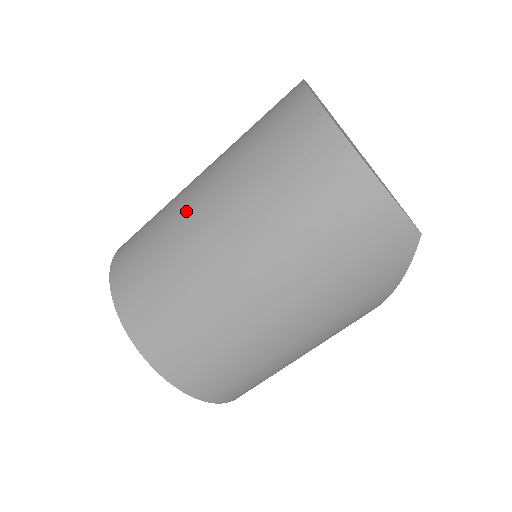
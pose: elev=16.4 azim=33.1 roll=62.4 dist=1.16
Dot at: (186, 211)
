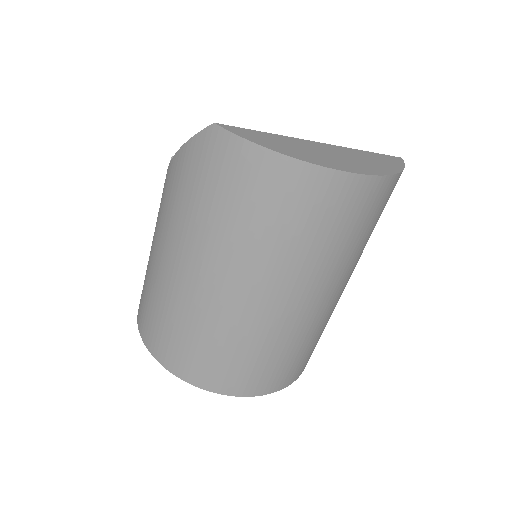
Dot at: (267, 317)
